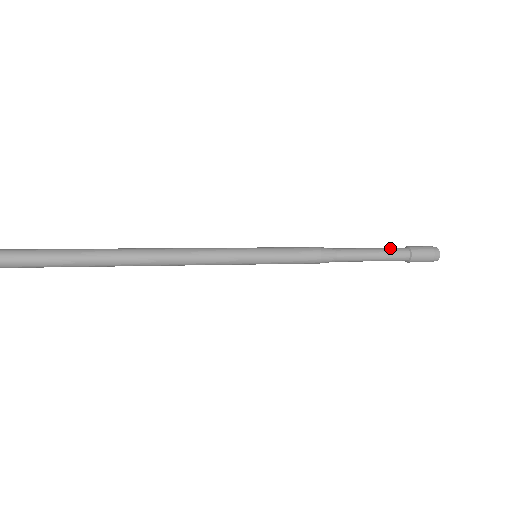
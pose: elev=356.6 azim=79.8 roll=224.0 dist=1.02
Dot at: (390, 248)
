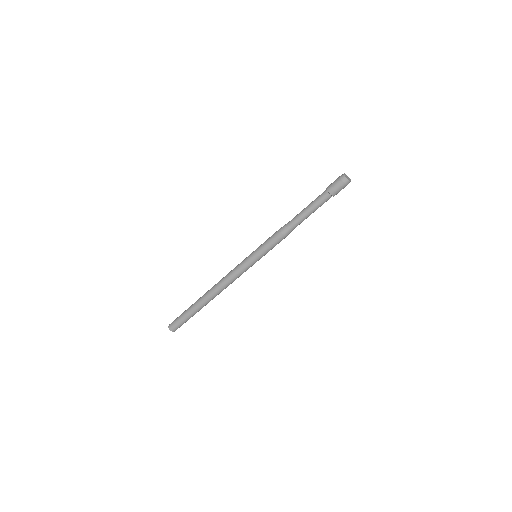
Dot at: (317, 197)
